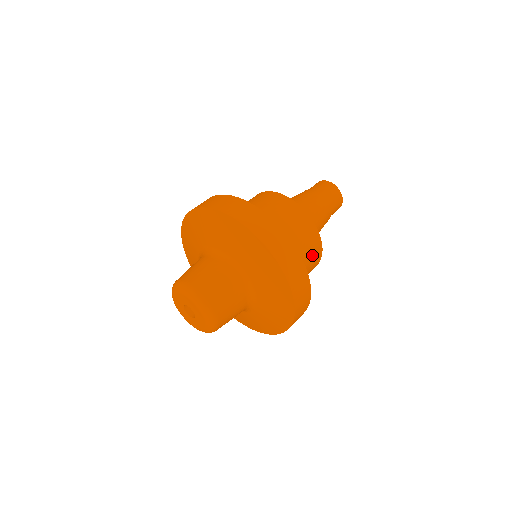
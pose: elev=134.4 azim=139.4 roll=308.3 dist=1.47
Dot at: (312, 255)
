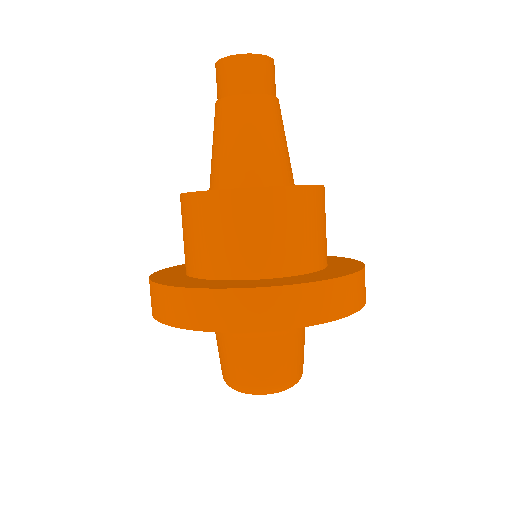
Dot at: (321, 212)
